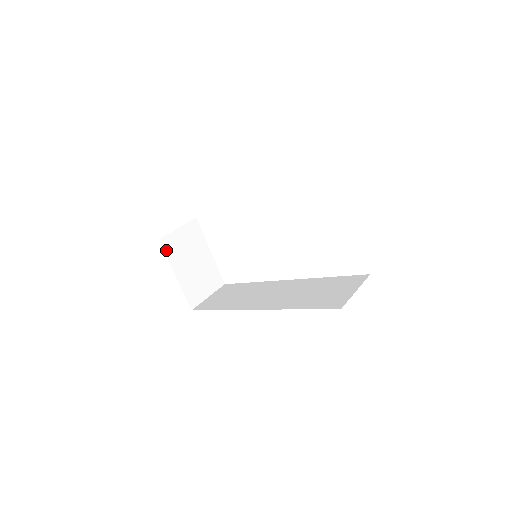
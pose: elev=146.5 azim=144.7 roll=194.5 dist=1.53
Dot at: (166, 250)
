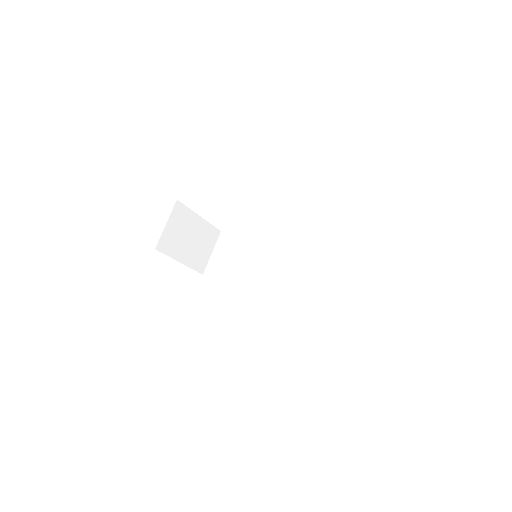
Dot at: (164, 251)
